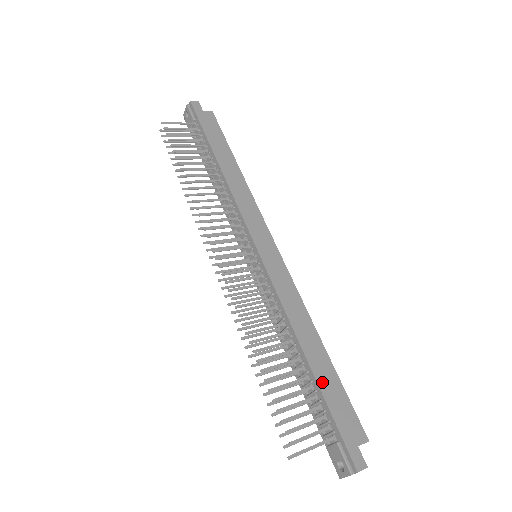
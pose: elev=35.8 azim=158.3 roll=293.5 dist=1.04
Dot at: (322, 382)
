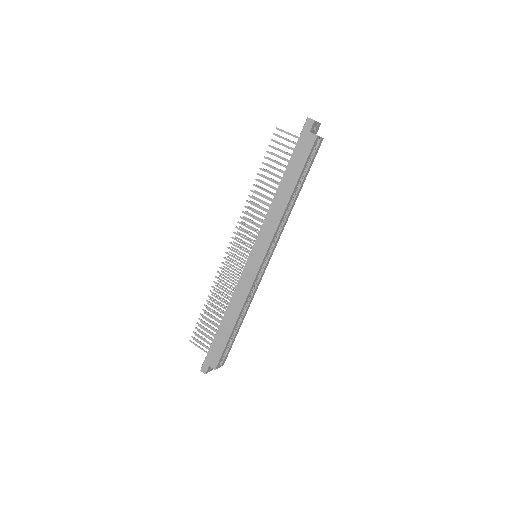
Dot at: (219, 335)
